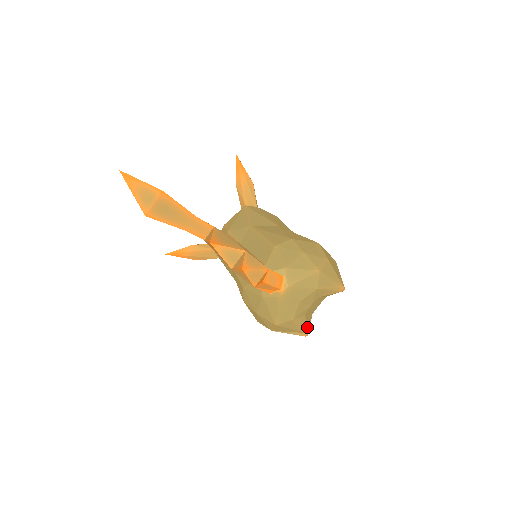
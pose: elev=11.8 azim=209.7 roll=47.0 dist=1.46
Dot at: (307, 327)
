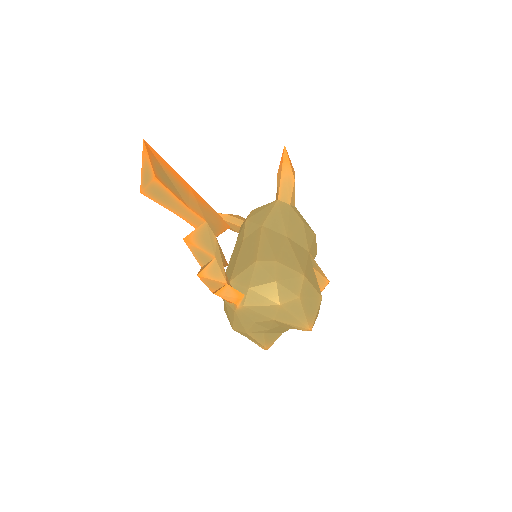
Dot at: (267, 343)
